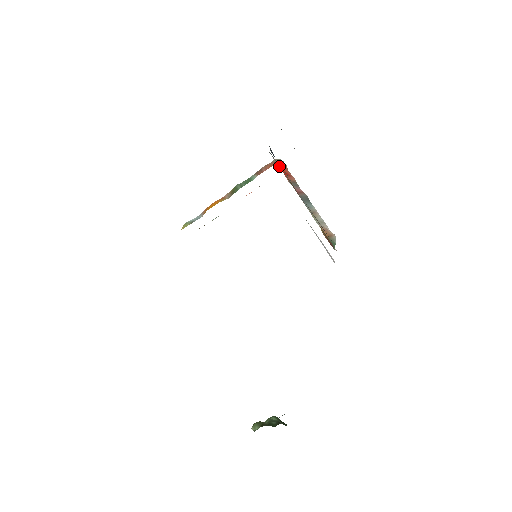
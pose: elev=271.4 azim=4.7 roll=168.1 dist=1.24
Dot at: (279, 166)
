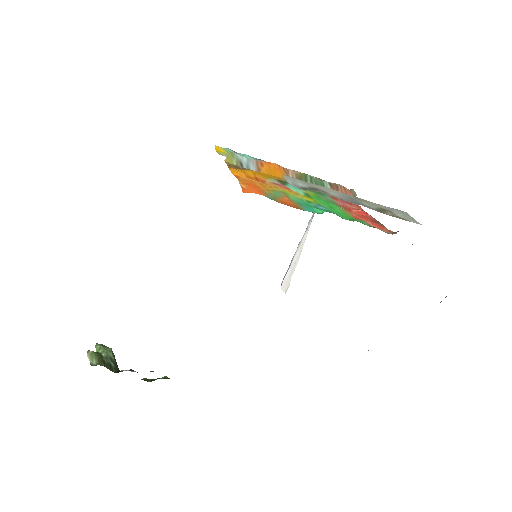
Dot at: occluded
